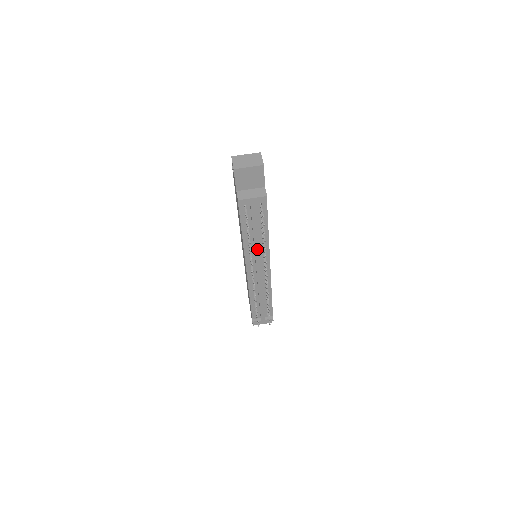
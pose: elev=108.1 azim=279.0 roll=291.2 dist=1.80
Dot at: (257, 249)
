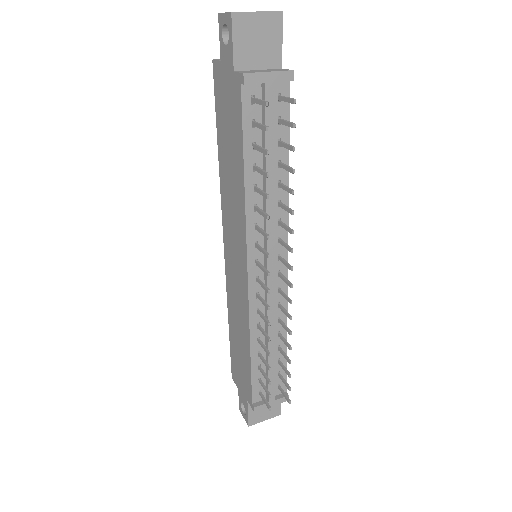
Dot at: (270, 212)
